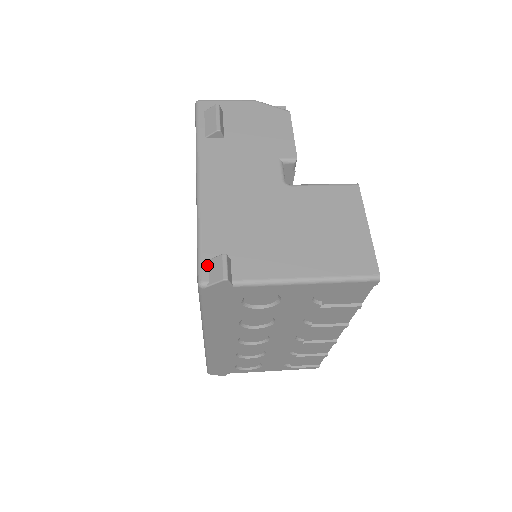
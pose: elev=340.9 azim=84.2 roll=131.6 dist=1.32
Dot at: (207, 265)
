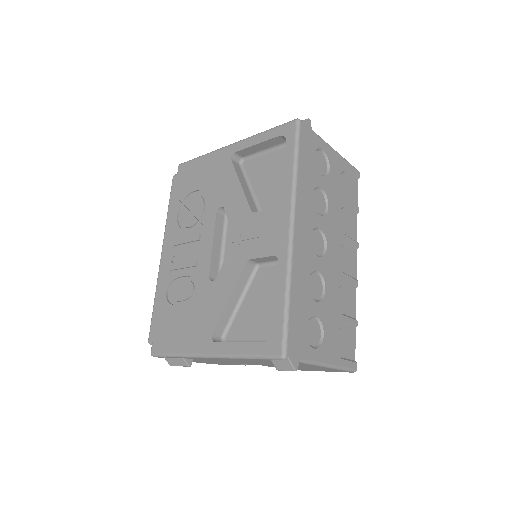
Dot at: occluded
